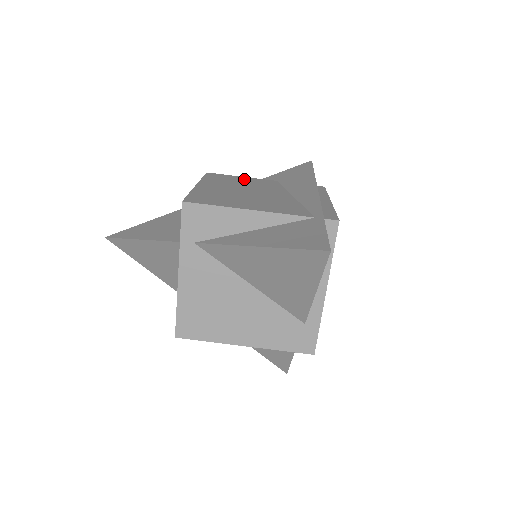
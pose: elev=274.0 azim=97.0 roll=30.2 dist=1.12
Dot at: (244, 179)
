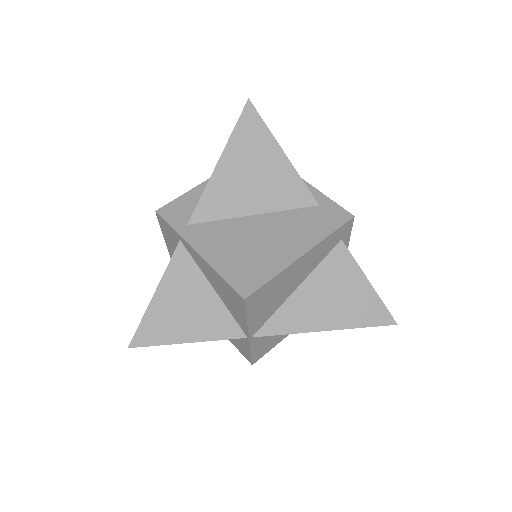
Dot at: occluded
